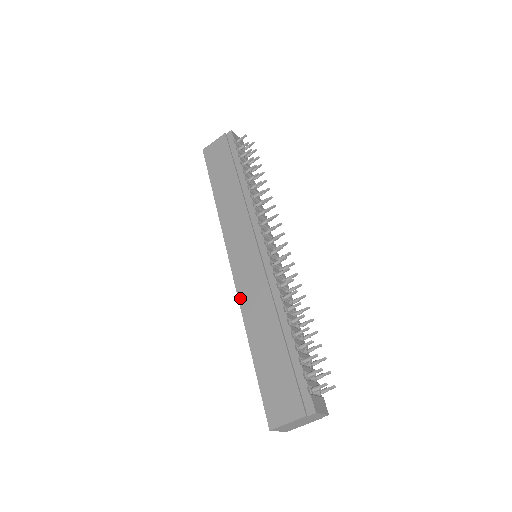
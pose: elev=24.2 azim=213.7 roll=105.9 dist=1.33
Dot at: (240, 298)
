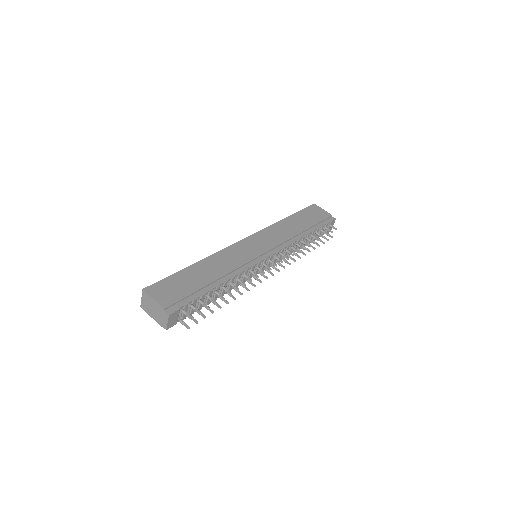
Dot at: (224, 250)
